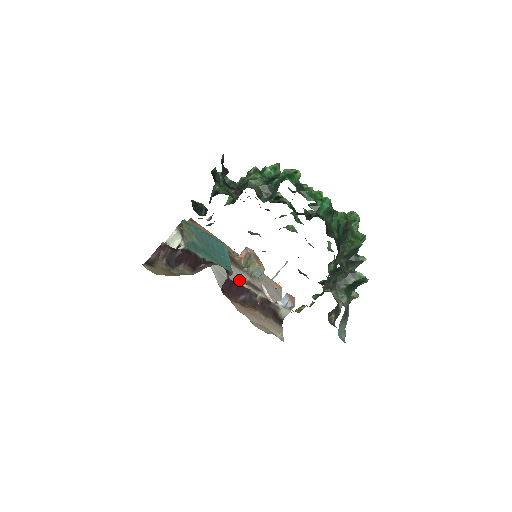
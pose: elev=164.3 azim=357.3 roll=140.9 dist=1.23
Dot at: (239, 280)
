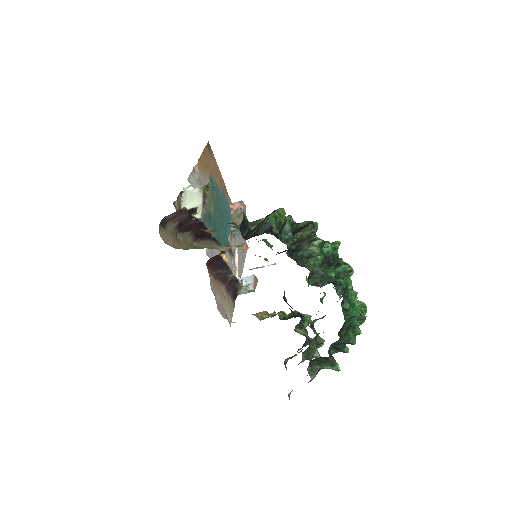
Dot at: occluded
